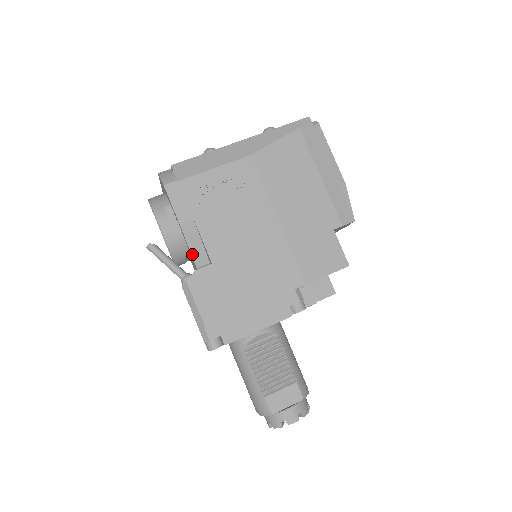
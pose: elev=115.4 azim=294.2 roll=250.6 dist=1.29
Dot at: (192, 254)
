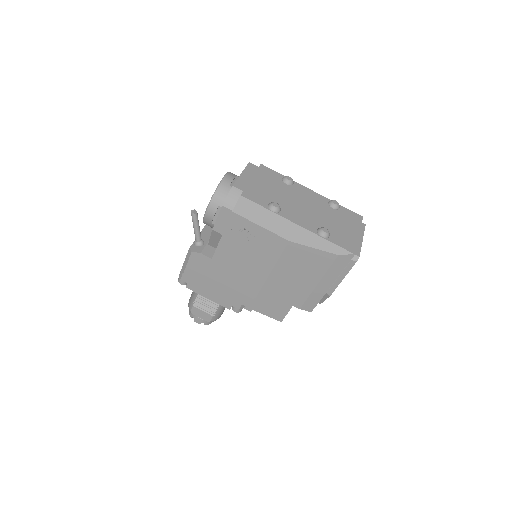
Dot at: (210, 240)
